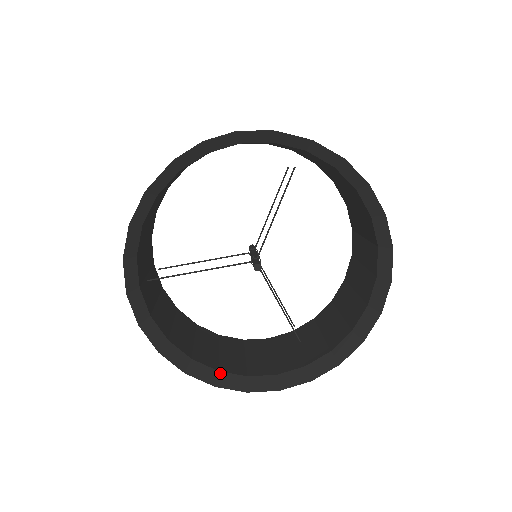
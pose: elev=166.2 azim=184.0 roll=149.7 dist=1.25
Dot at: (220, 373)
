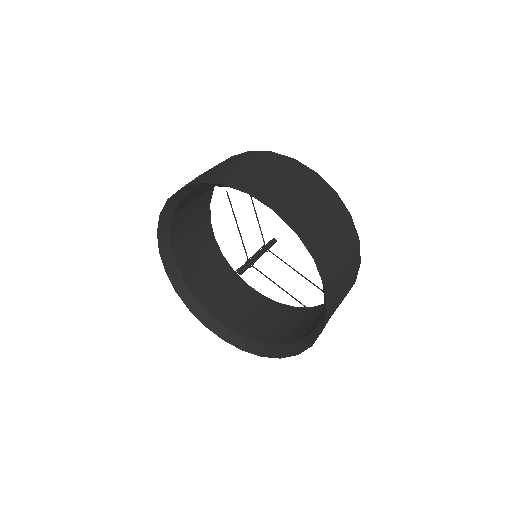
Dot at: (265, 346)
